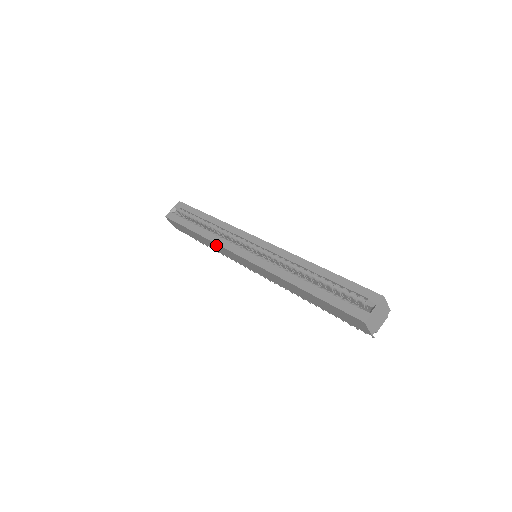
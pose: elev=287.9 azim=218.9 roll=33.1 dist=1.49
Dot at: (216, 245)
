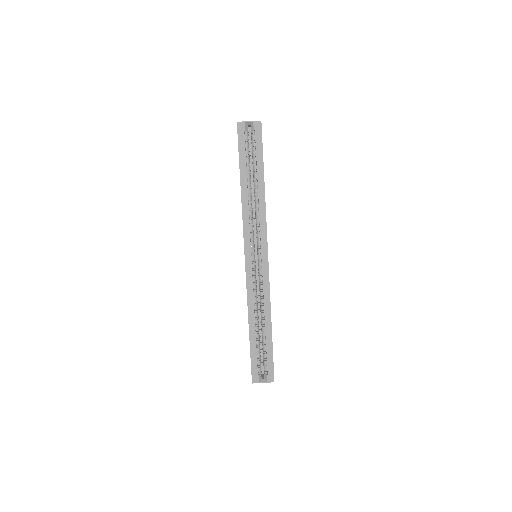
Dot at: (242, 217)
